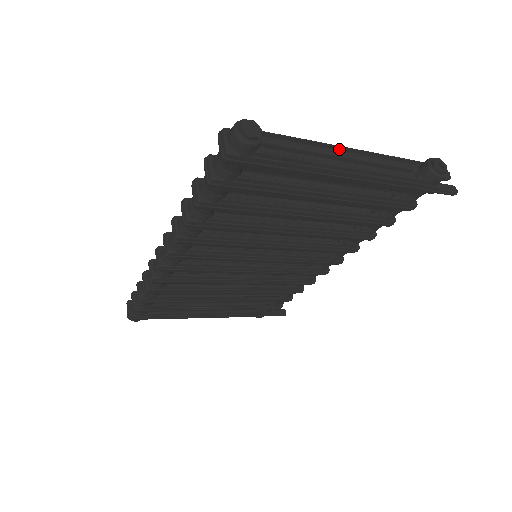
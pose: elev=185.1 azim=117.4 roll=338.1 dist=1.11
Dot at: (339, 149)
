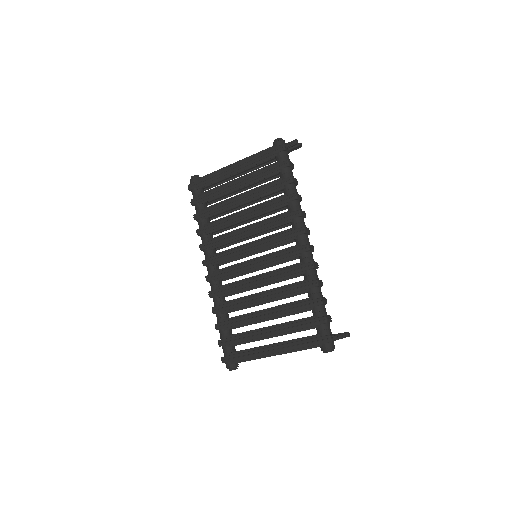
Dot at: occluded
